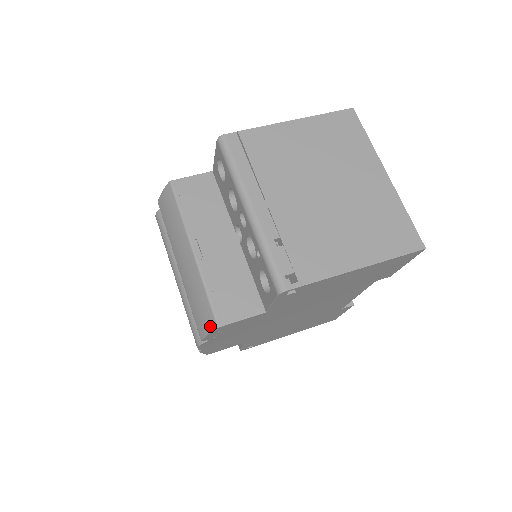
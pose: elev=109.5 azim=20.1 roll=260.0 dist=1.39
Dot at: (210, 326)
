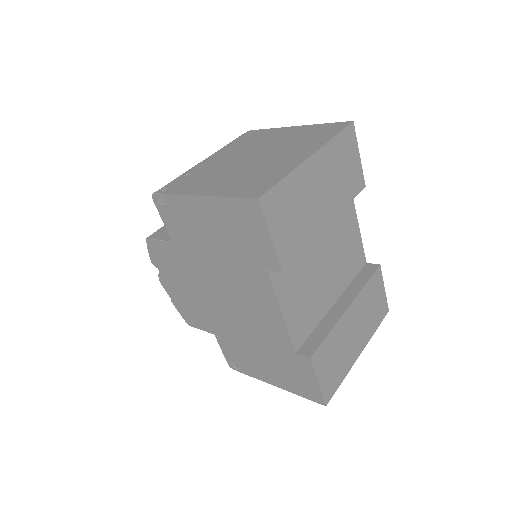
Dot at: occluded
